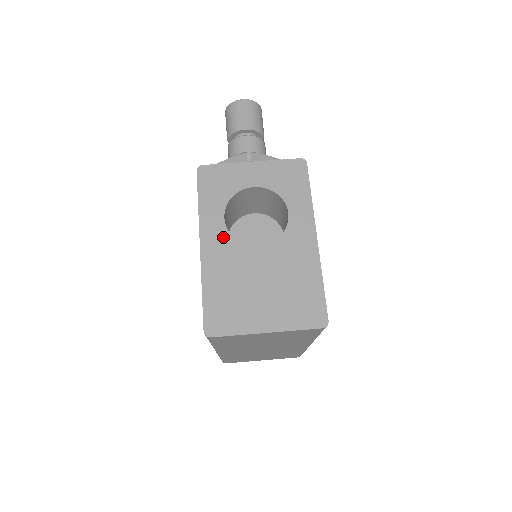
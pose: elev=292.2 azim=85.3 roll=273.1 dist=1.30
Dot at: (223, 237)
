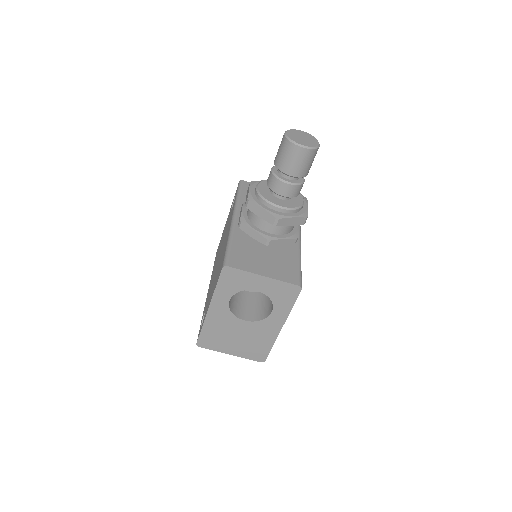
Dot at: (224, 310)
